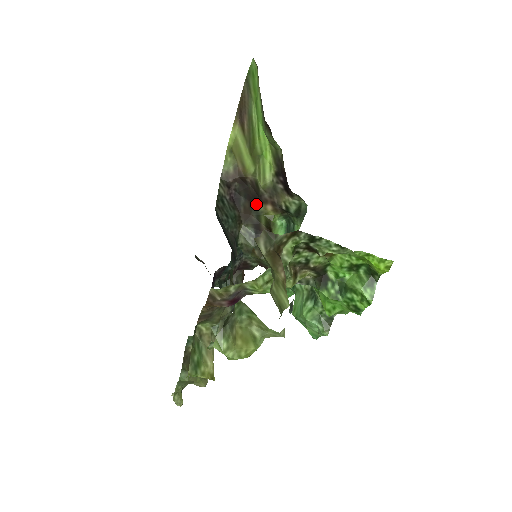
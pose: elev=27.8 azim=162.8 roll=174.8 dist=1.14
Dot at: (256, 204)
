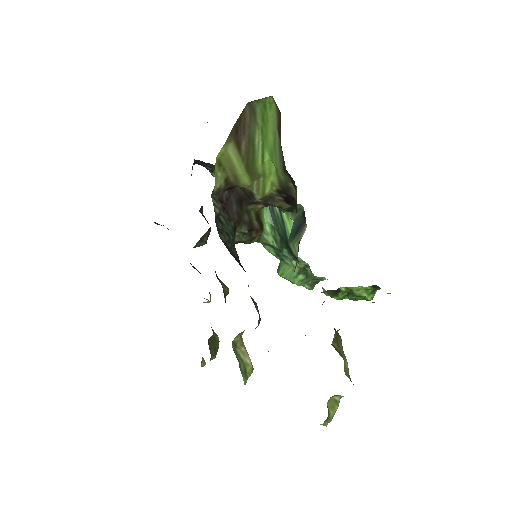
Dot at: (246, 204)
